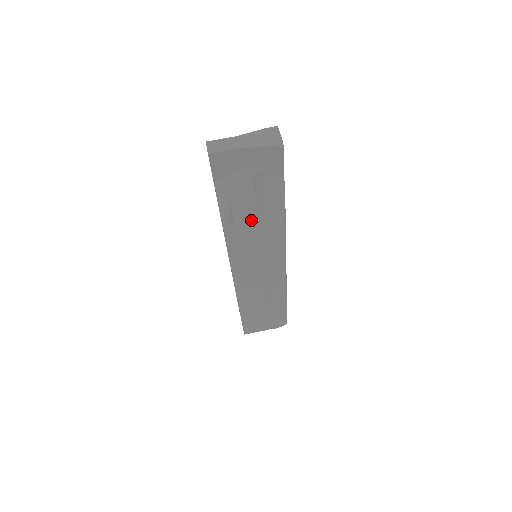
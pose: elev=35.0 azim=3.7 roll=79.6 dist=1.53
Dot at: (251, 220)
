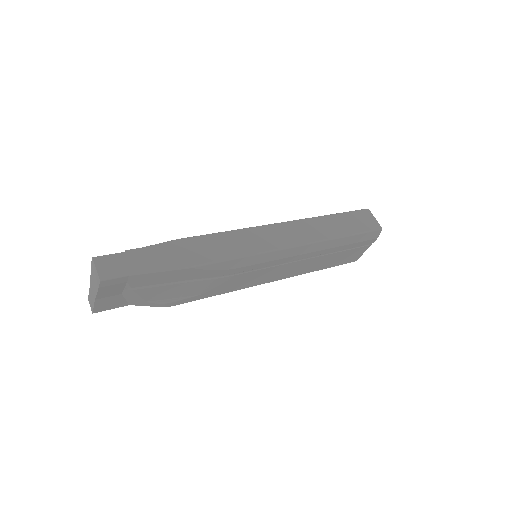
Dot at: (188, 286)
